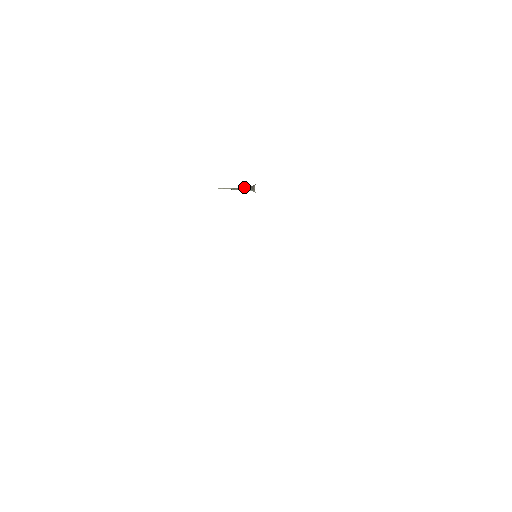
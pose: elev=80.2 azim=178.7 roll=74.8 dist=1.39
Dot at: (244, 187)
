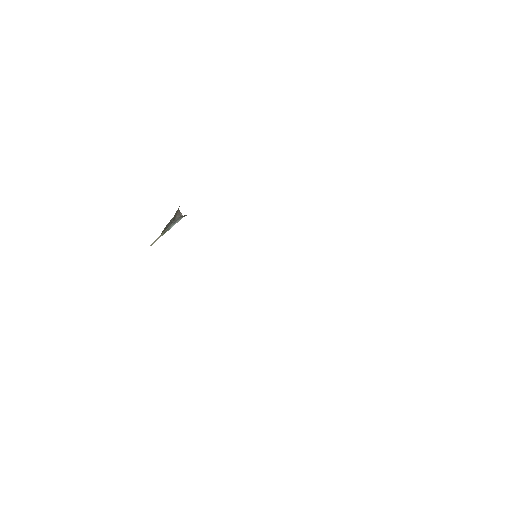
Dot at: (171, 221)
